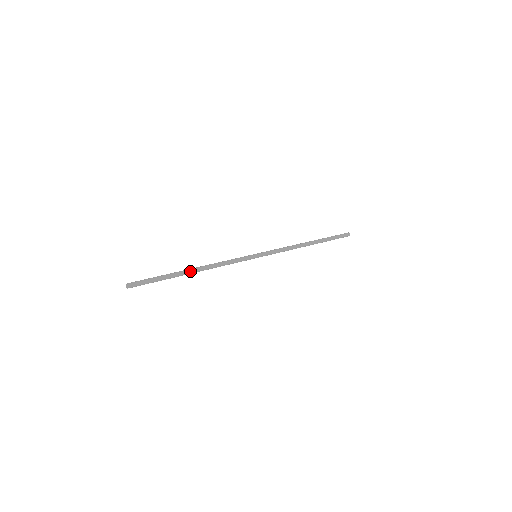
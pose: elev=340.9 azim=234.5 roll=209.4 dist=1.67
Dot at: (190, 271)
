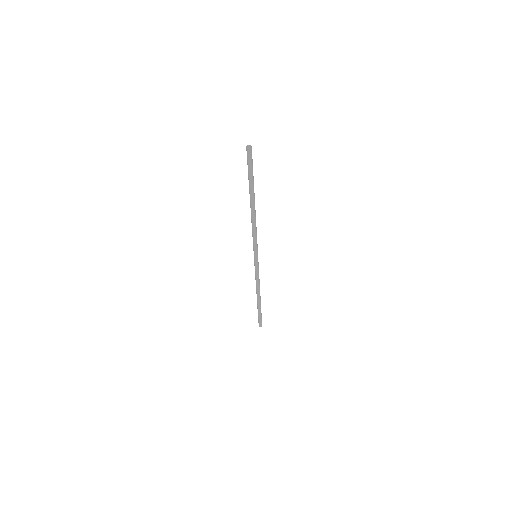
Dot at: occluded
